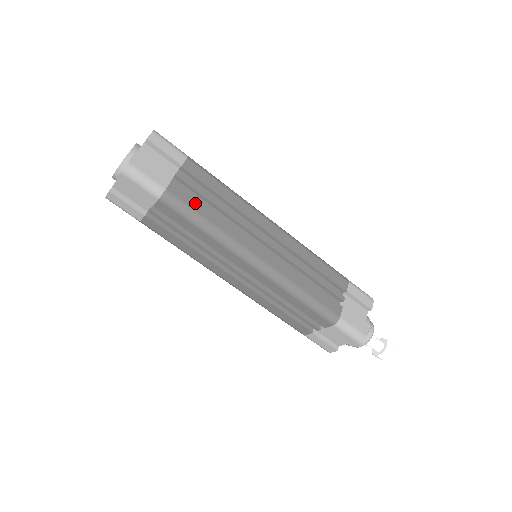
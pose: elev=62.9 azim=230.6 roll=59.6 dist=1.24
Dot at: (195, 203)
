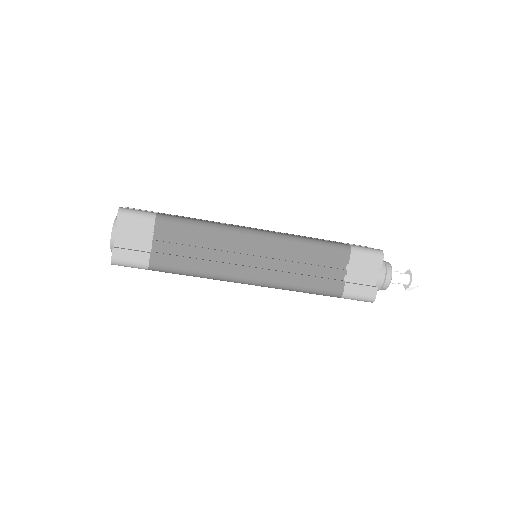
Dot at: (177, 261)
